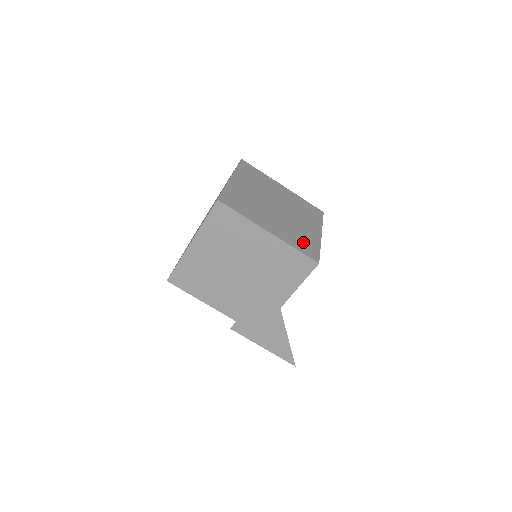
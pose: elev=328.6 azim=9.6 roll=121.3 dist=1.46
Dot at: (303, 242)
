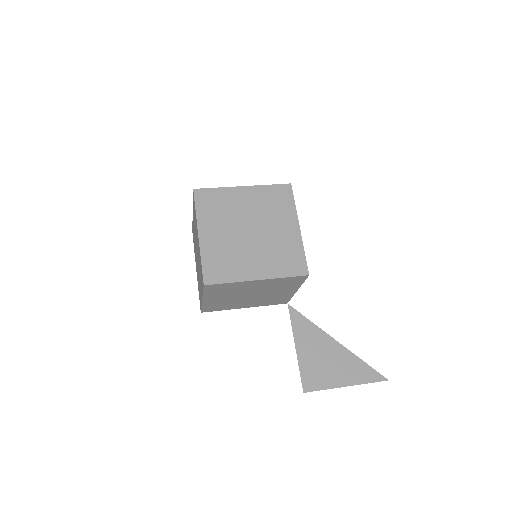
Dot at: occluded
